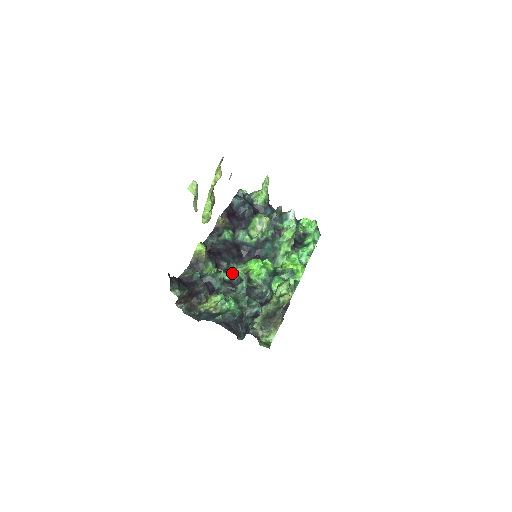
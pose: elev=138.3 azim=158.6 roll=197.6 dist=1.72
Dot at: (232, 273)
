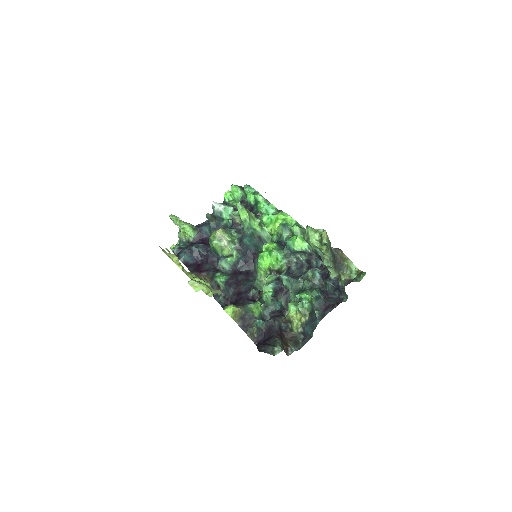
Dot at: (267, 287)
